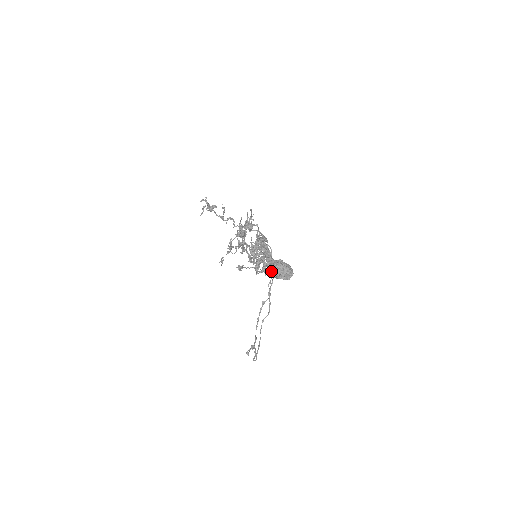
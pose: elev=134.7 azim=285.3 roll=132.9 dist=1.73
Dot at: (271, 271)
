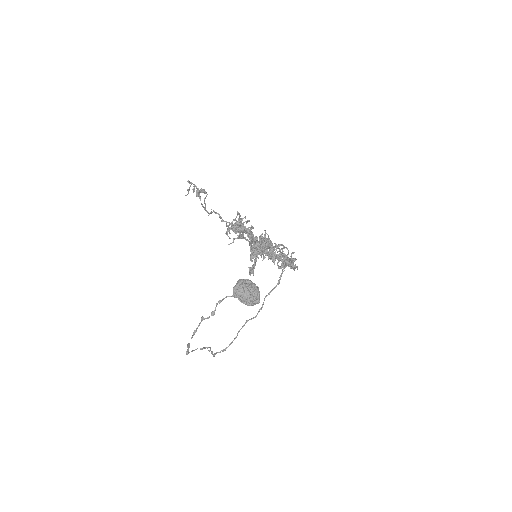
Dot at: occluded
